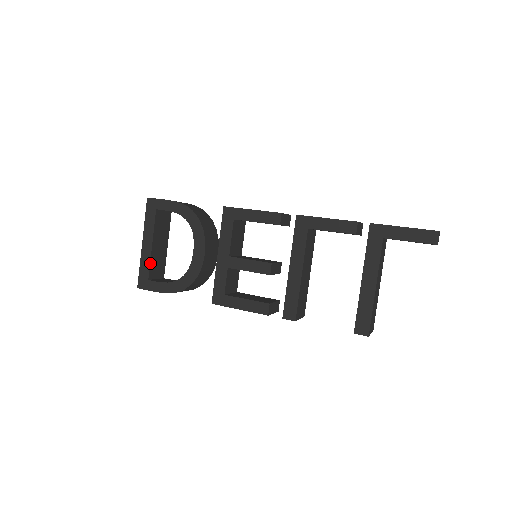
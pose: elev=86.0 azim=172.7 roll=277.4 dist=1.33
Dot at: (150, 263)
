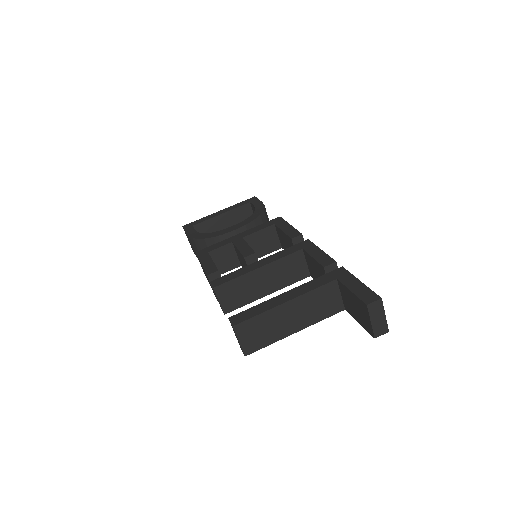
Dot at: (207, 220)
